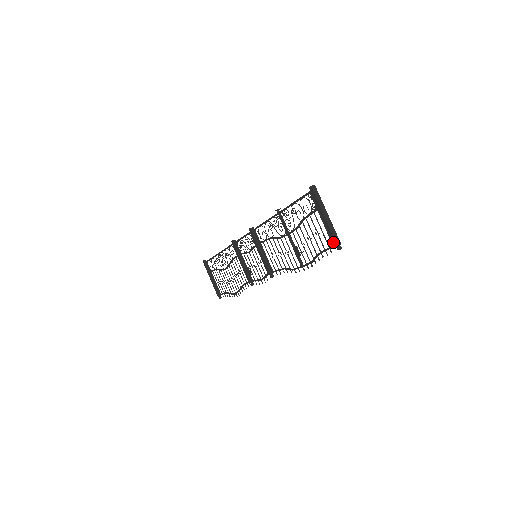
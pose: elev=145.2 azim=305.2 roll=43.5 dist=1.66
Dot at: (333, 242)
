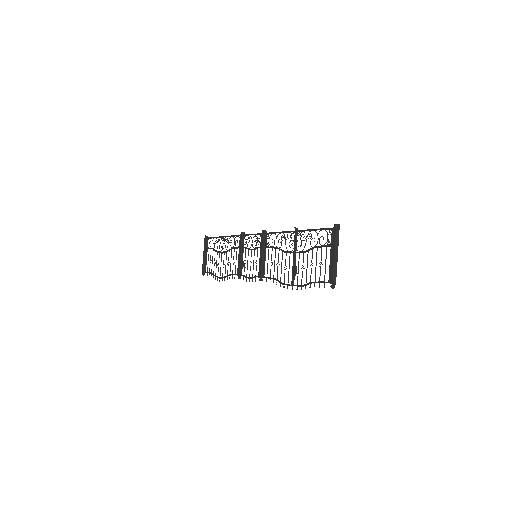
Dot at: (330, 279)
